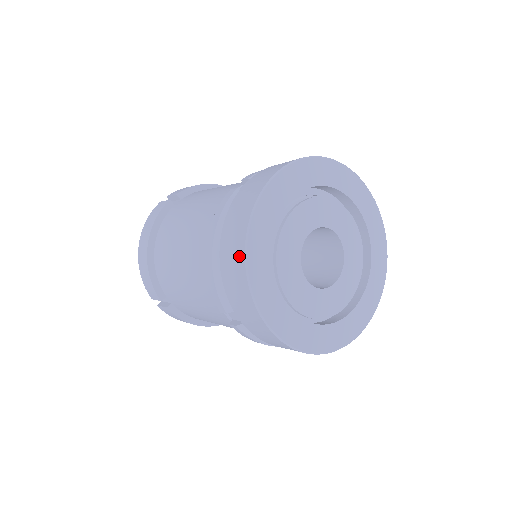
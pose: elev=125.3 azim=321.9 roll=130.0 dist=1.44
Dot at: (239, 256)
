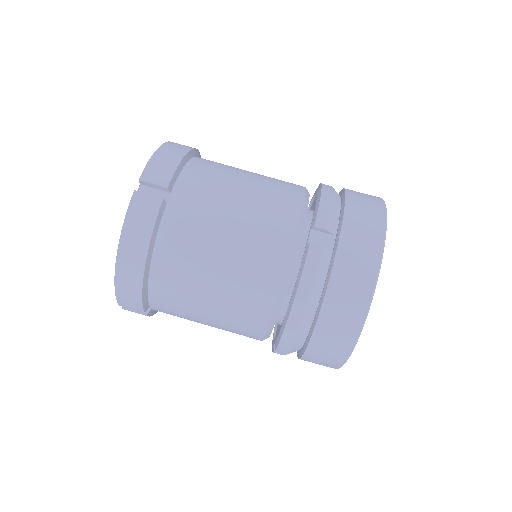
Dot at: (349, 336)
